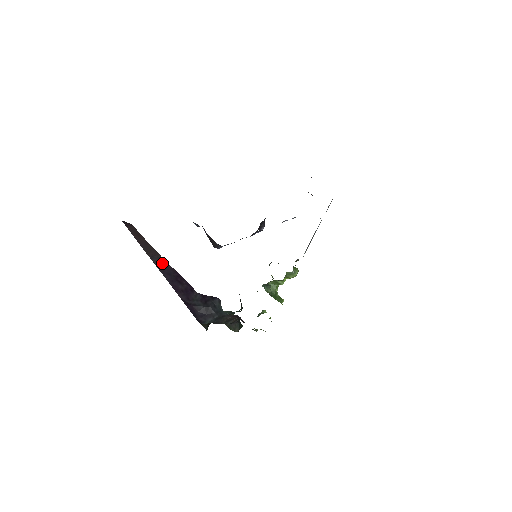
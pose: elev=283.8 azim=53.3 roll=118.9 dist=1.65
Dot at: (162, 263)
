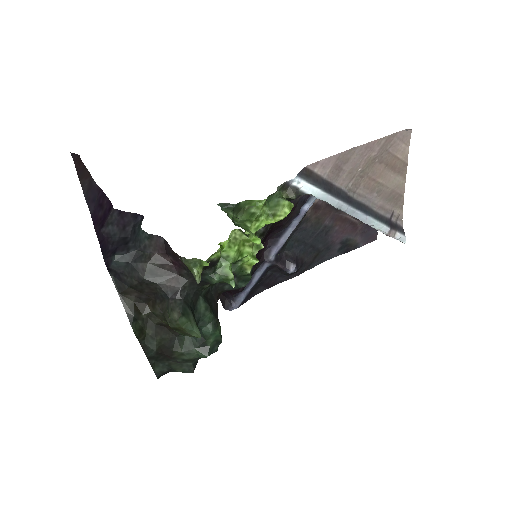
Dot at: (90, 186)
